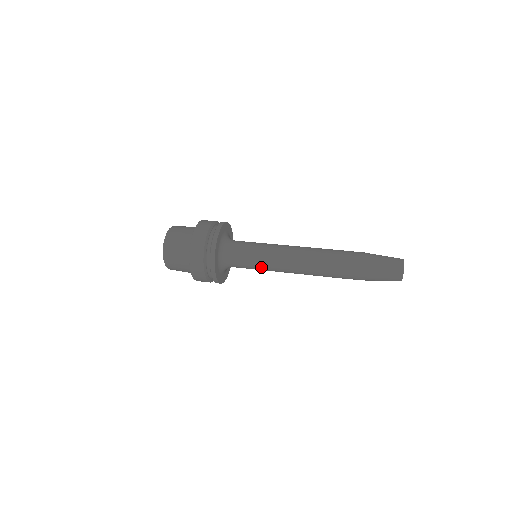
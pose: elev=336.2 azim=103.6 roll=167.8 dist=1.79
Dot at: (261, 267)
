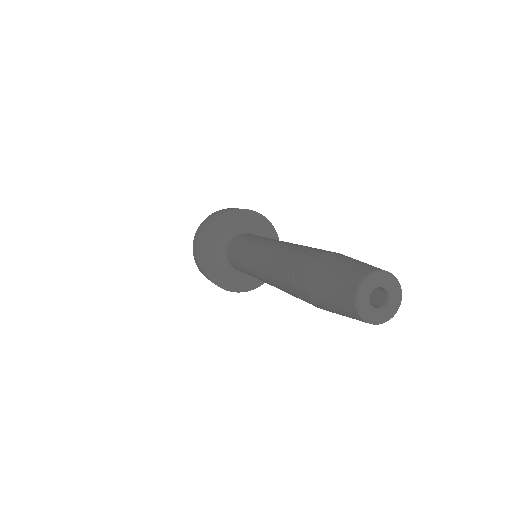
Dot at: (241, 259)
